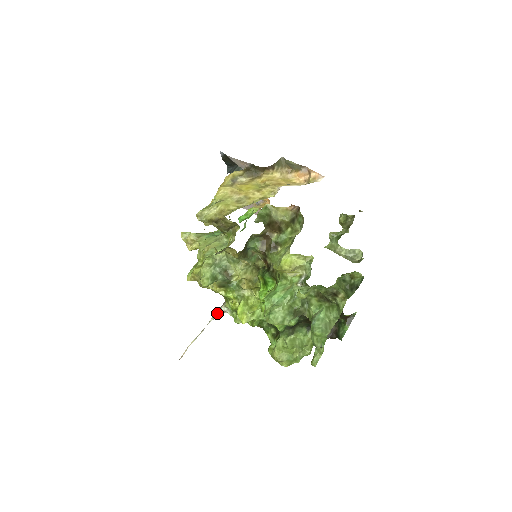
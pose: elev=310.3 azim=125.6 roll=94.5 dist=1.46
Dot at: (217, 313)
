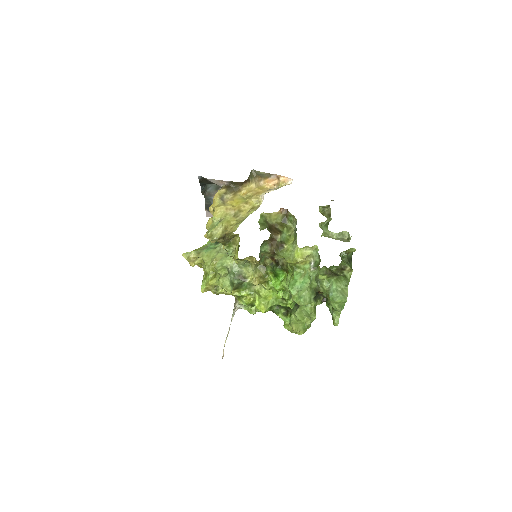
Dot at: (234, 311)
